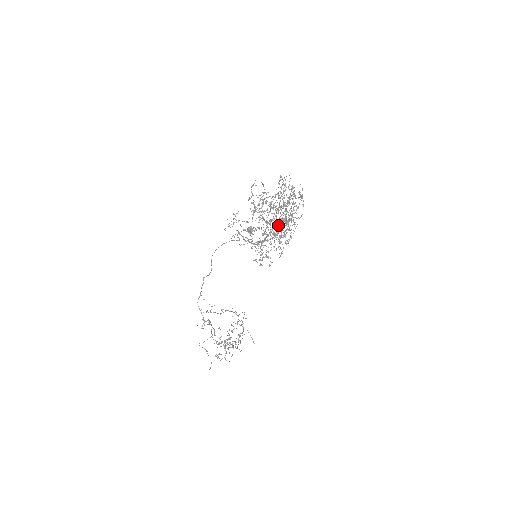
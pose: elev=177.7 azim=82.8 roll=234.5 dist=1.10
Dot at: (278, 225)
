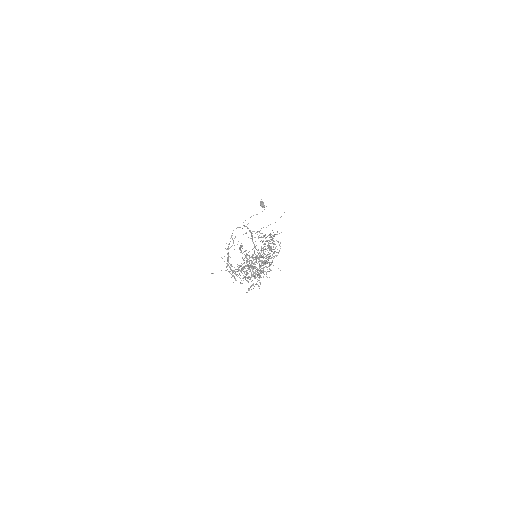
Dot at: occluded
